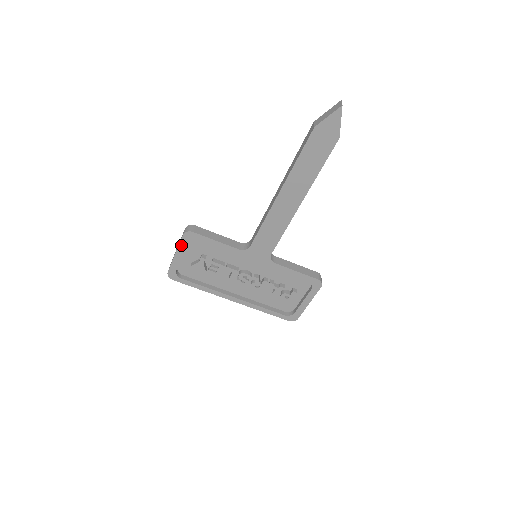
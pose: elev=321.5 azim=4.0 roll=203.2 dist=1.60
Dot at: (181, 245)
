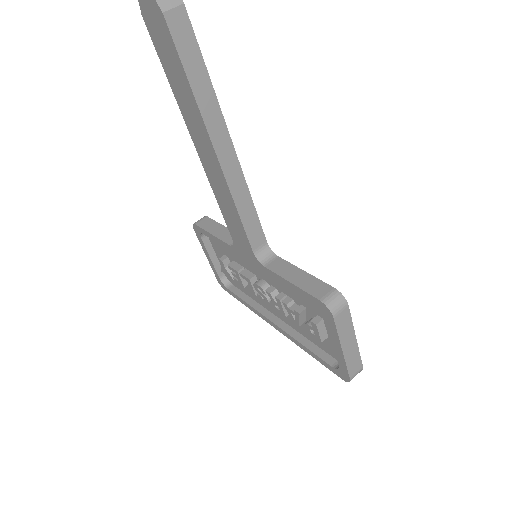
Dot at: (201, 243)
